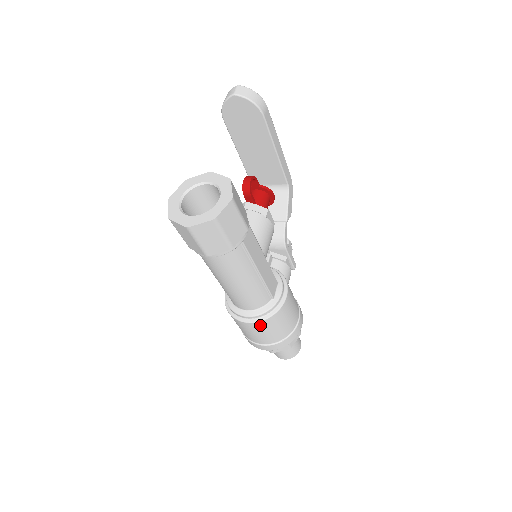
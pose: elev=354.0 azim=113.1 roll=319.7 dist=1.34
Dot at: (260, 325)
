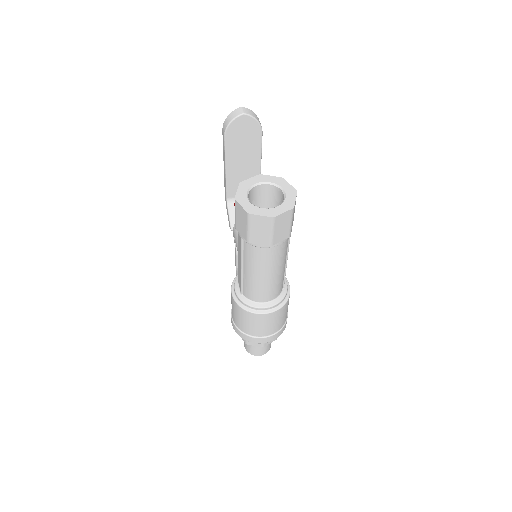
Dot at: (276, 314)
